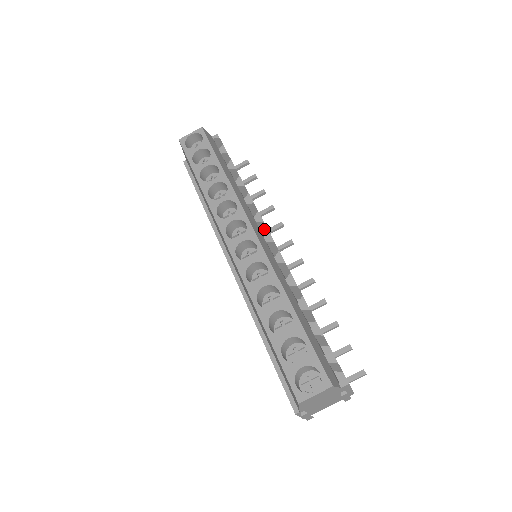
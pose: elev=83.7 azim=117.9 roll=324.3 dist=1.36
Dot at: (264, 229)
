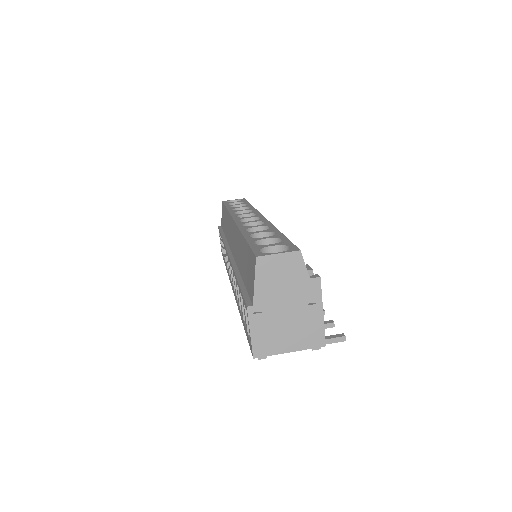
Dot at: occluded
